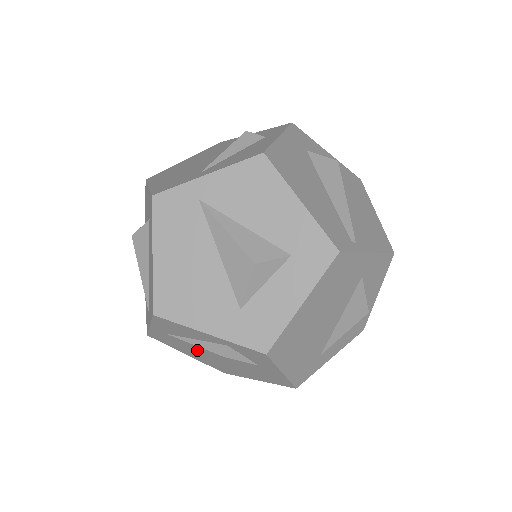
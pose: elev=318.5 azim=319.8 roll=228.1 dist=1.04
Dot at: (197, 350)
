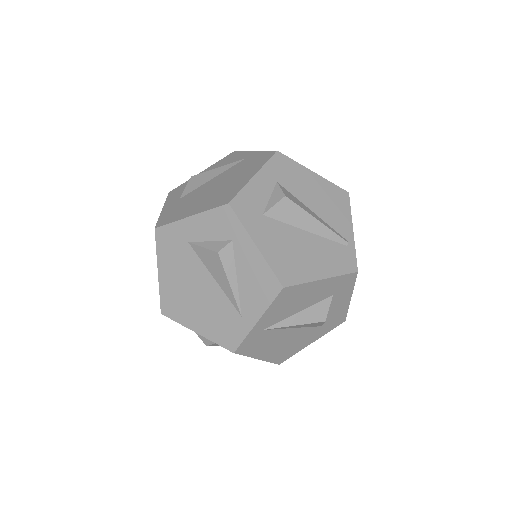
Dot at: occluded
